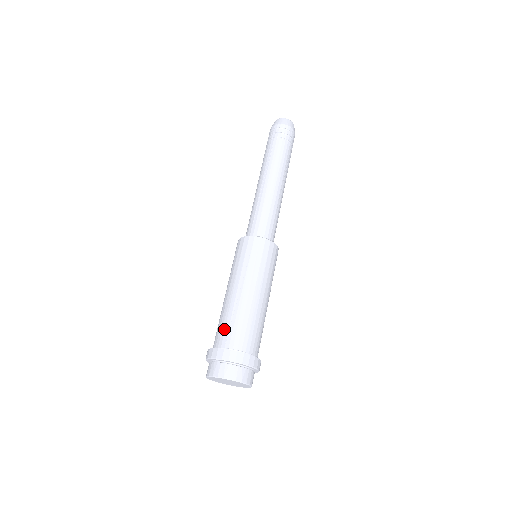
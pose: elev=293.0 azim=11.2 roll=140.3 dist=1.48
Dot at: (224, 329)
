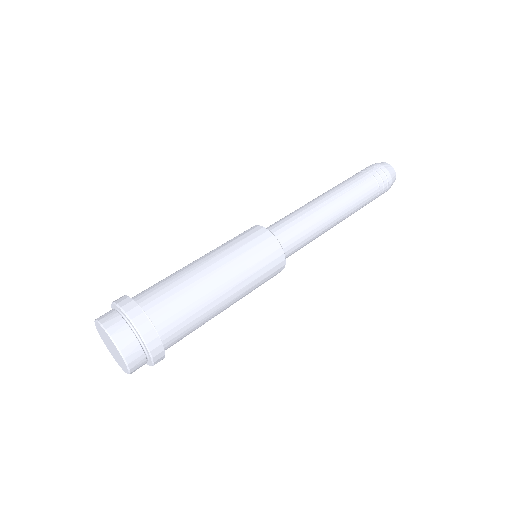
Dot at: occluded
